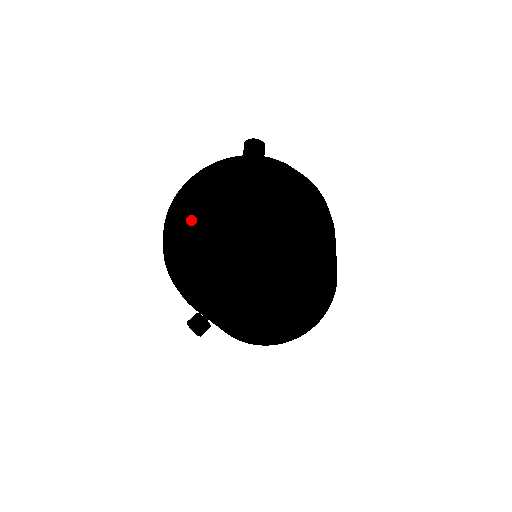
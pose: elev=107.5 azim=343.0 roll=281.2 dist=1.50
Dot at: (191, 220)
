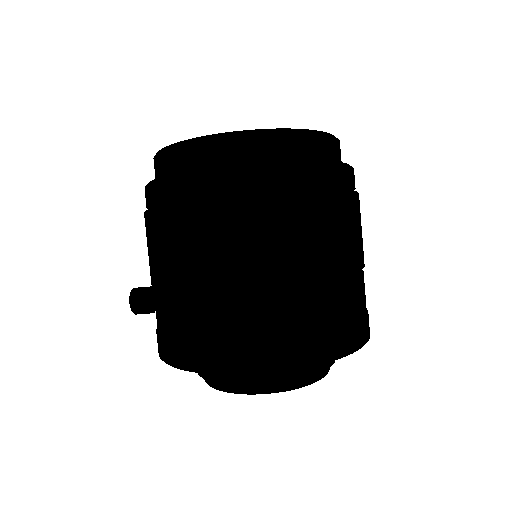
Dot at: occluded
